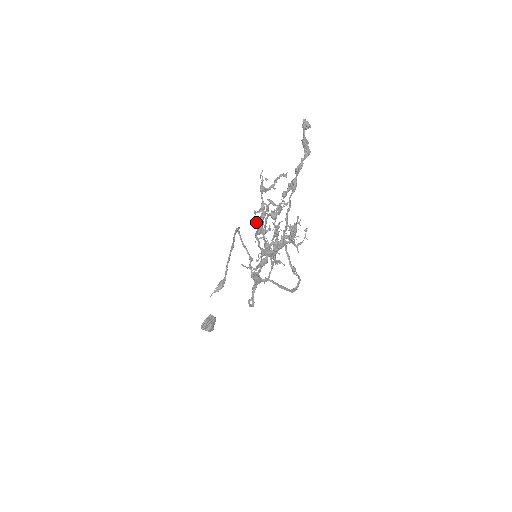
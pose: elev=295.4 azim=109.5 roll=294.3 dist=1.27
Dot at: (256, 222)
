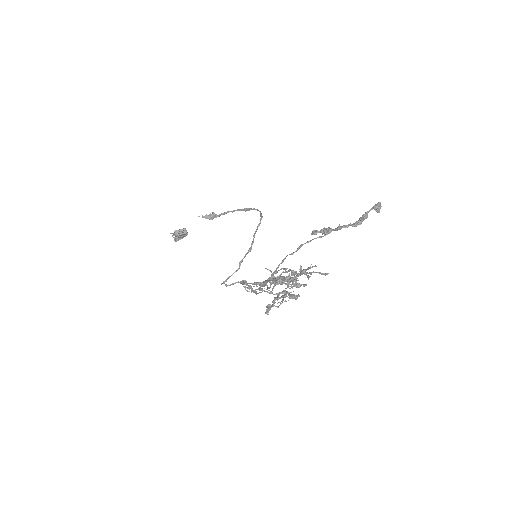
Dot at: (278, 276)
